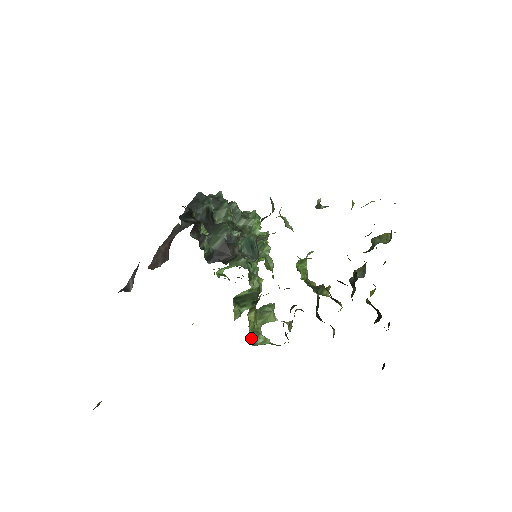
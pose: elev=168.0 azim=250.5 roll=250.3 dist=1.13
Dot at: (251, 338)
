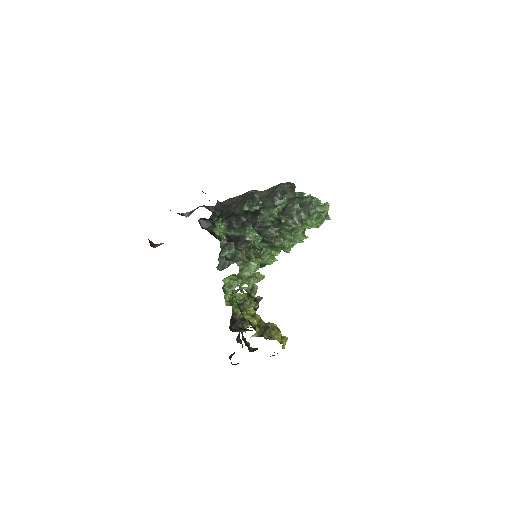
Dot at: (228, 284)
